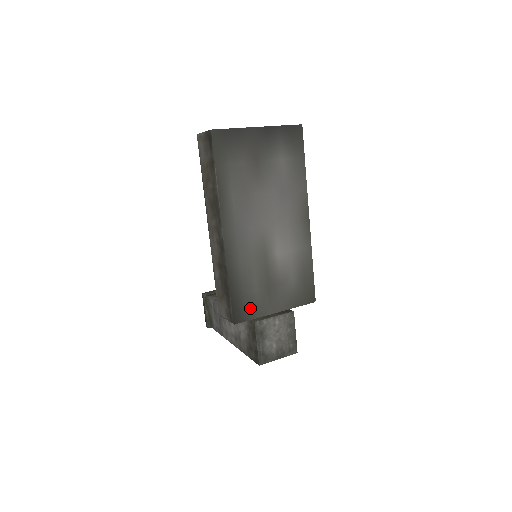
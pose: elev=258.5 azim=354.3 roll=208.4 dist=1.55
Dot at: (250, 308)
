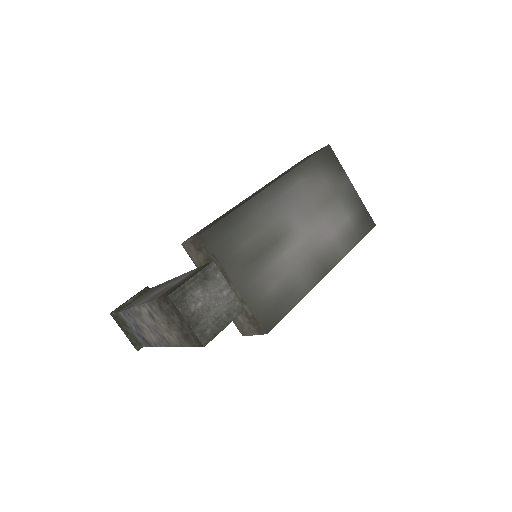
Dot at: (225, 247)
